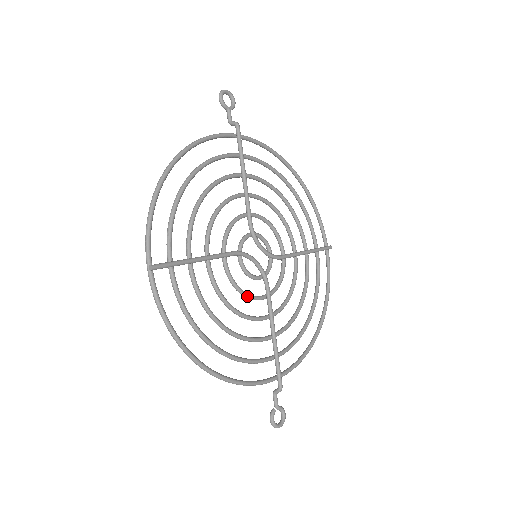
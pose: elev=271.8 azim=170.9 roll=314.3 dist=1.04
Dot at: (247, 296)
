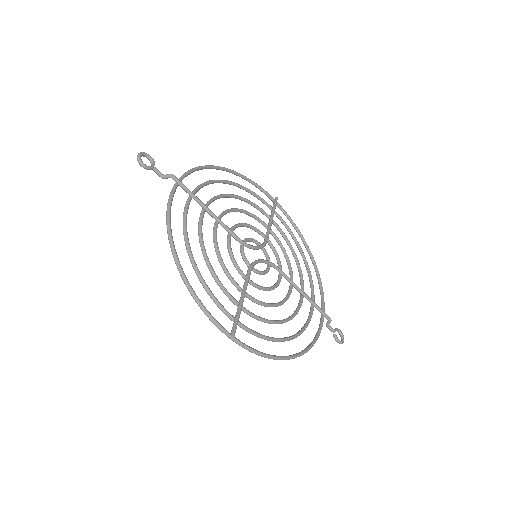
Dot at: occluded
